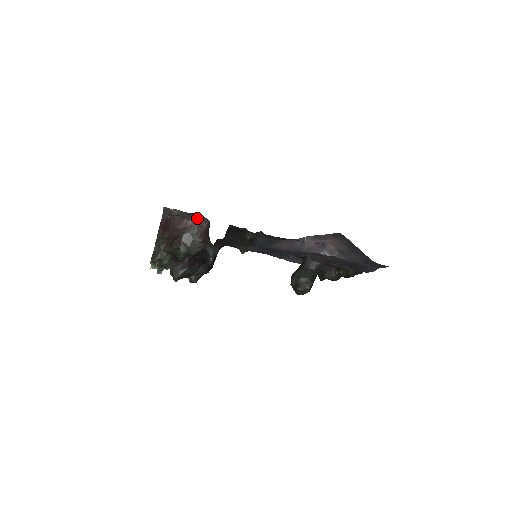
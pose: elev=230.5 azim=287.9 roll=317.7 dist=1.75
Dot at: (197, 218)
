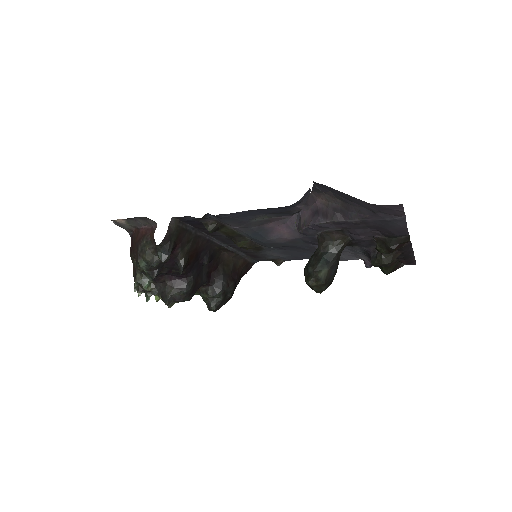
Dot at: (147, 223)
